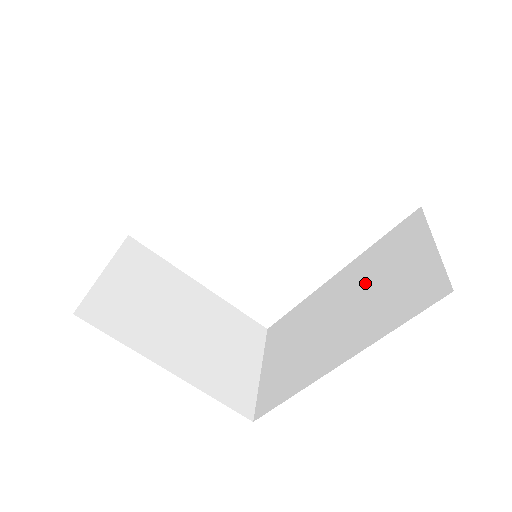
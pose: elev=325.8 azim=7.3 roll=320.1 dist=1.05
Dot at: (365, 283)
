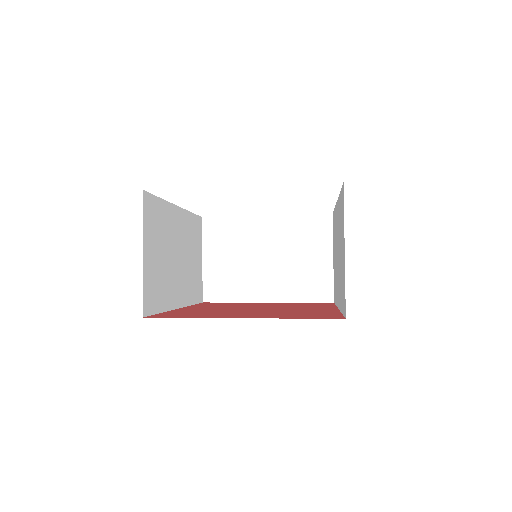
Dot at: (339, 241)
